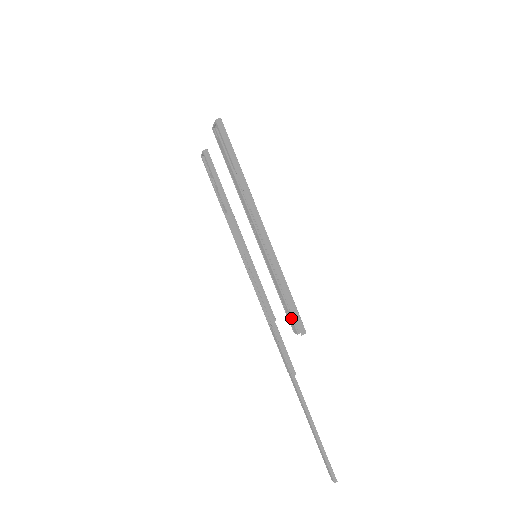
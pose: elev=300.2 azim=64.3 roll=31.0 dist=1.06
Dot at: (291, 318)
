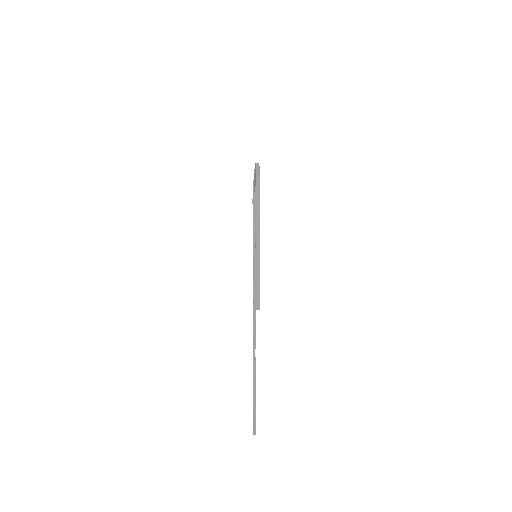
Dot at: (255, 297)
